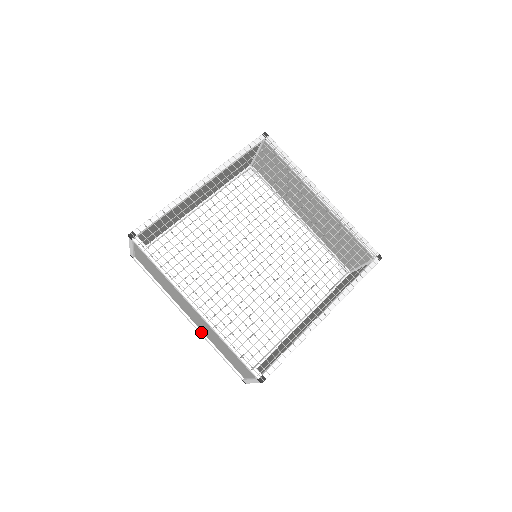
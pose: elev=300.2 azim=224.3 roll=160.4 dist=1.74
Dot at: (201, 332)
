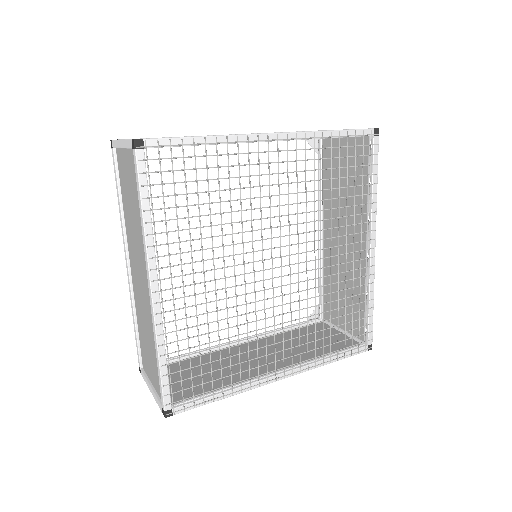
Dot at: occluded
